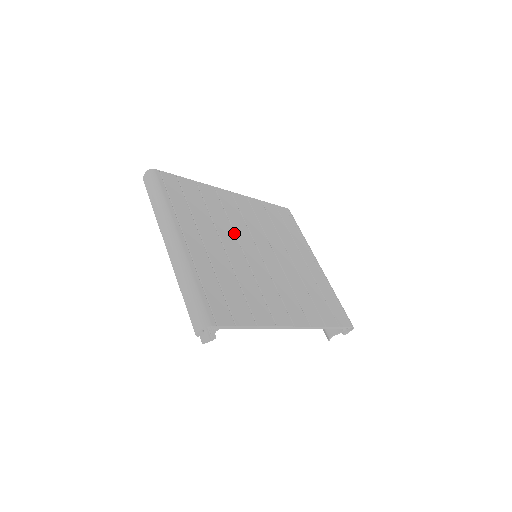
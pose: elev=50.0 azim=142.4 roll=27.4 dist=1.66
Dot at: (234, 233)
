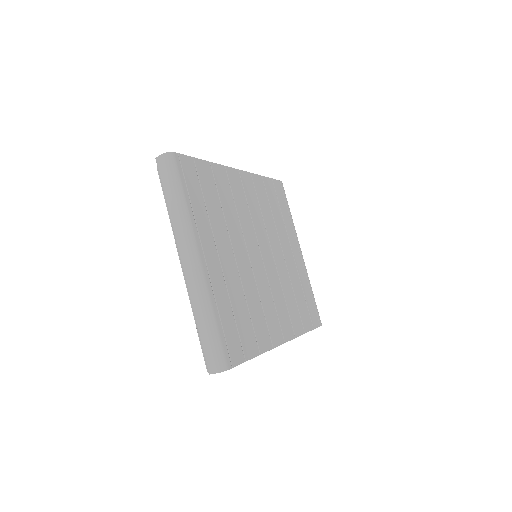
Dot at: (242, 233)
